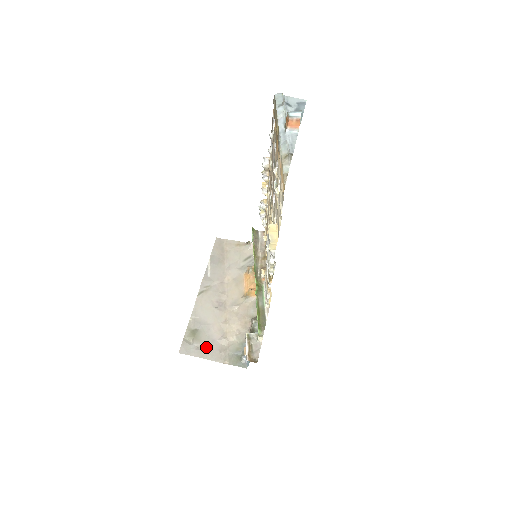
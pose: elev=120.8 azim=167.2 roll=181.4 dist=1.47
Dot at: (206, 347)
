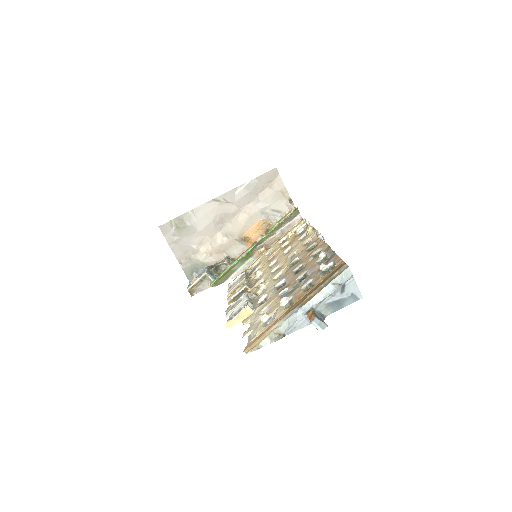
Dot at: (179, 242)
